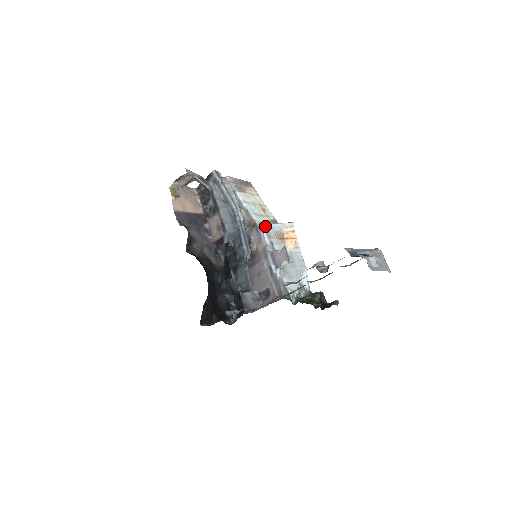
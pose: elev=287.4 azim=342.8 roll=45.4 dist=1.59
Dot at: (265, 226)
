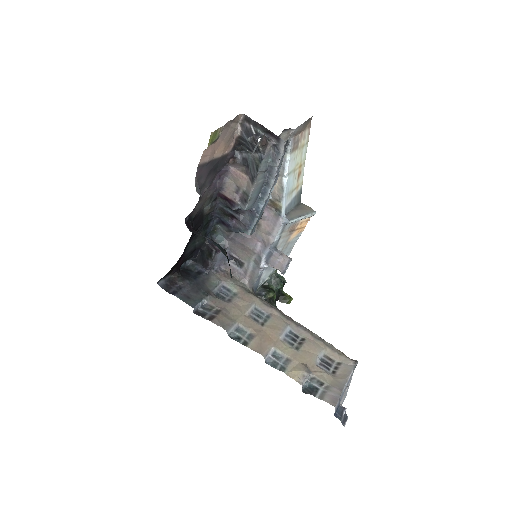
Dot at: (287, 223)
